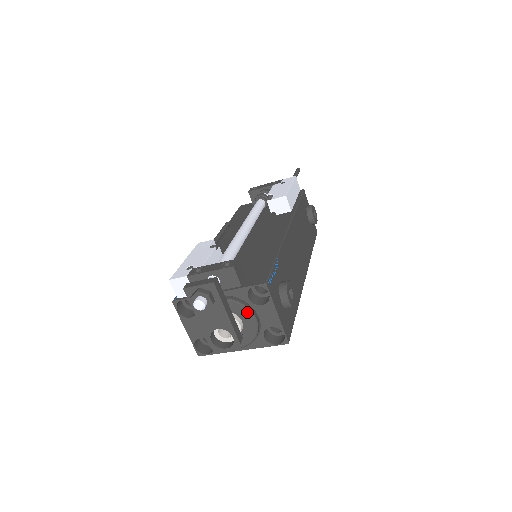
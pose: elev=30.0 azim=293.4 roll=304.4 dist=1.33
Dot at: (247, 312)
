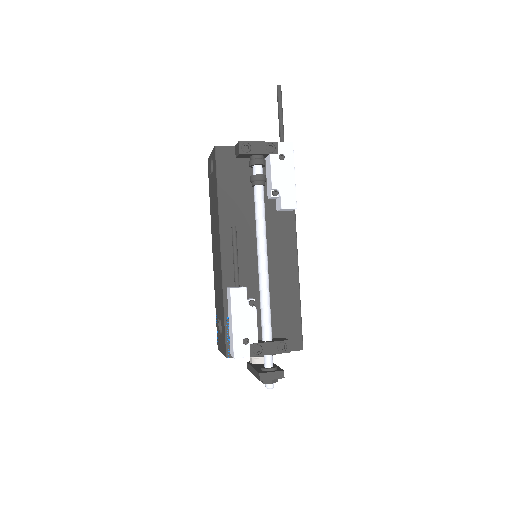
Dot at: occluded
